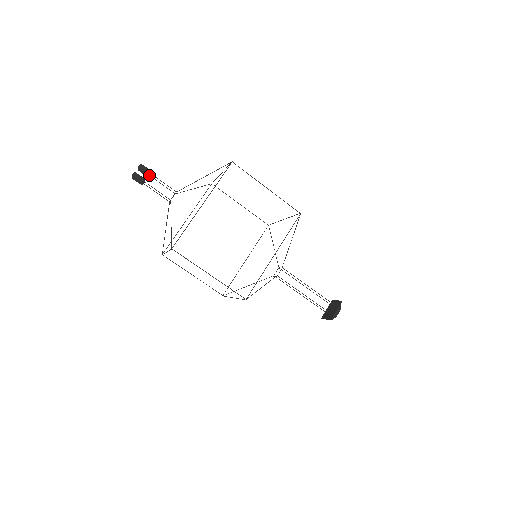
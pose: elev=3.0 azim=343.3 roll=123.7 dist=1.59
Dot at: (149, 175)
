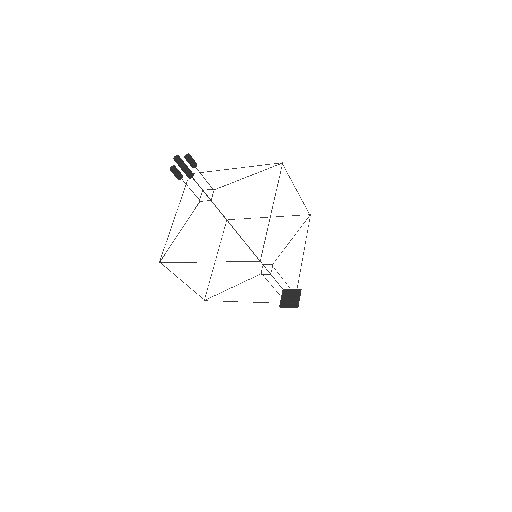
Dot at: occluded
